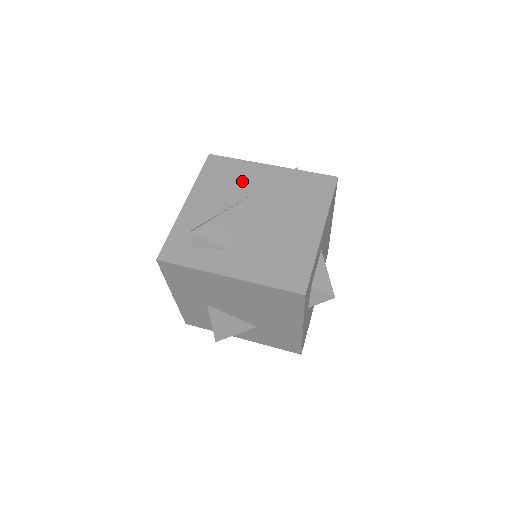
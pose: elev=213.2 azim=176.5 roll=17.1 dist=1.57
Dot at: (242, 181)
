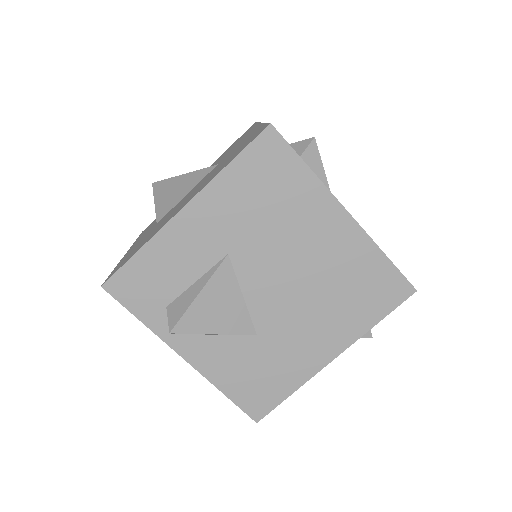
Dot at: occluded
